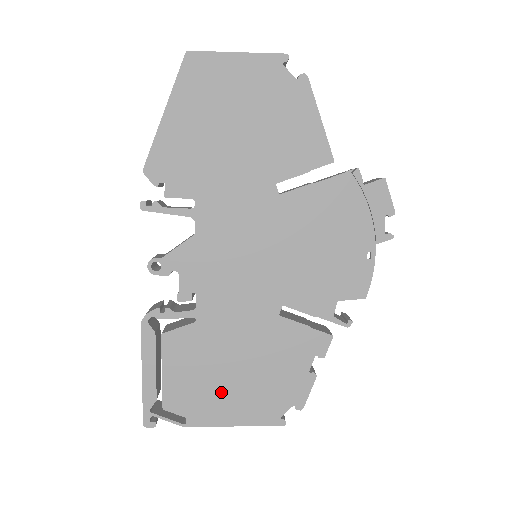
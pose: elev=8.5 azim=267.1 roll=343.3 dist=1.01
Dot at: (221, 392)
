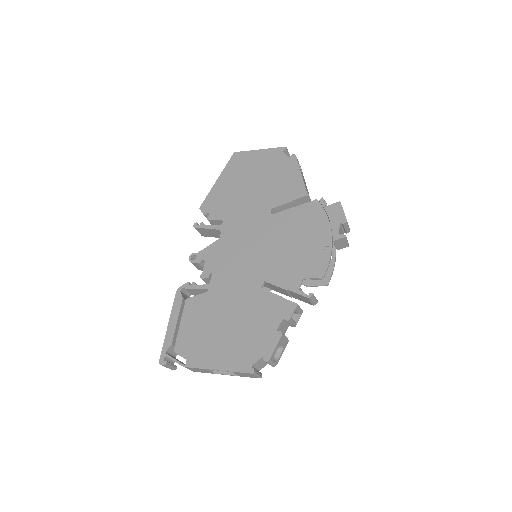
Dot at: (213, 342)
